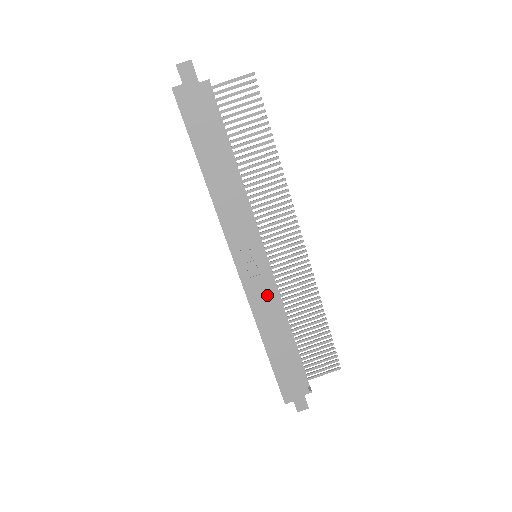
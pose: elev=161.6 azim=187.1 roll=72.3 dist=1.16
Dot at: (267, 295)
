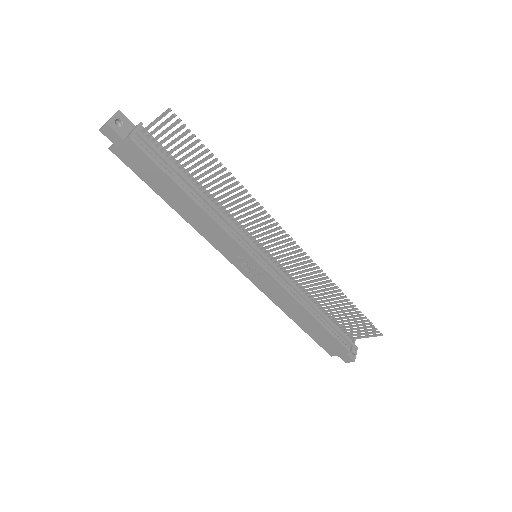
Dot at: (275, 288)
